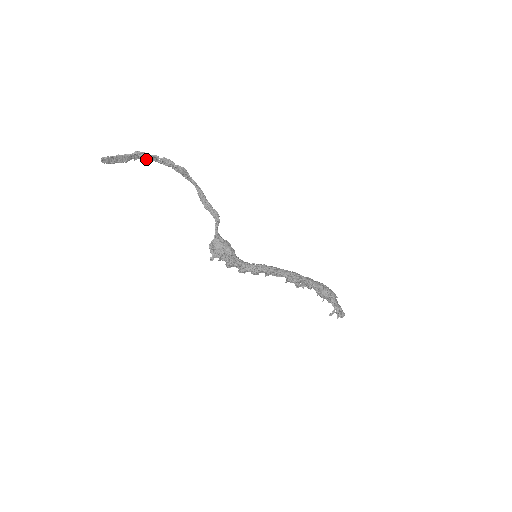
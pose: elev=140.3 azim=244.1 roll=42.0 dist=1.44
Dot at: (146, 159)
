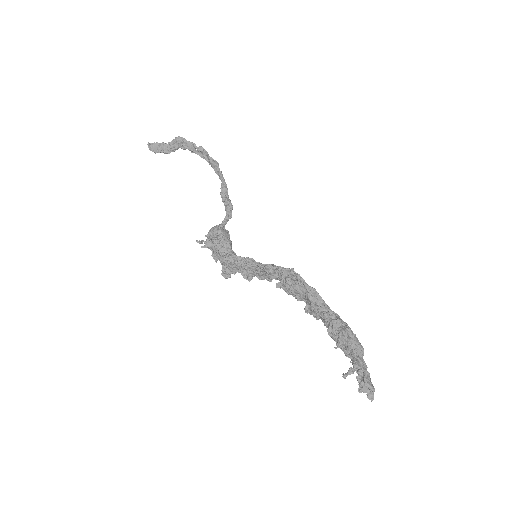
Dot at: (184, 146)
